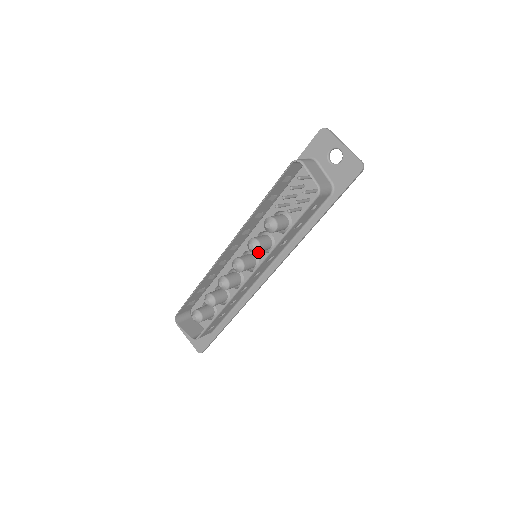
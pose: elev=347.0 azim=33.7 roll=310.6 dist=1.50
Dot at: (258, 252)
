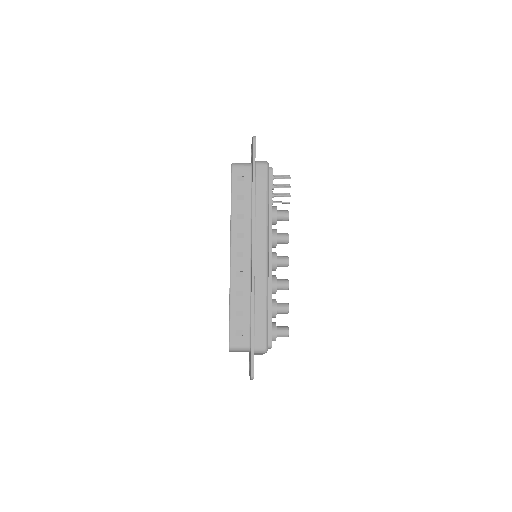
Dot at: occluded
